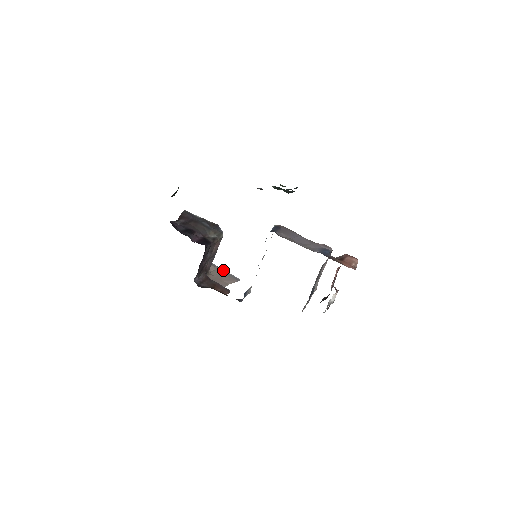
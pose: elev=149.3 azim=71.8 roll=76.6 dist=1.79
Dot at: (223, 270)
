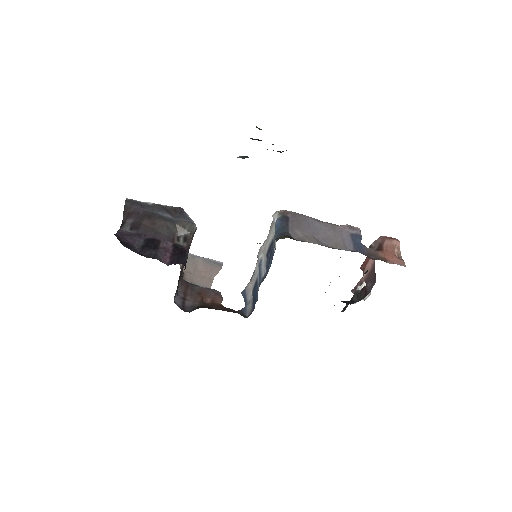
Dot at: (197, 256)
